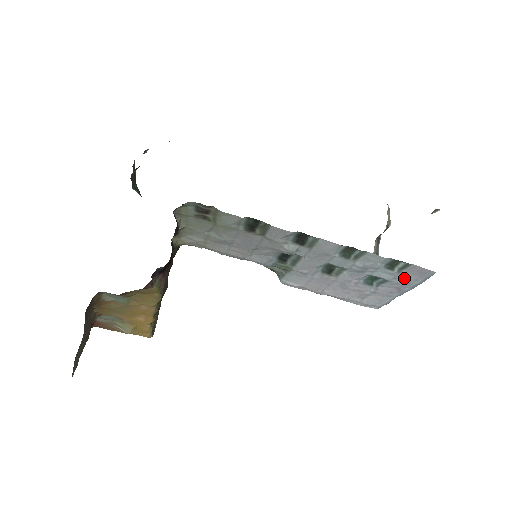
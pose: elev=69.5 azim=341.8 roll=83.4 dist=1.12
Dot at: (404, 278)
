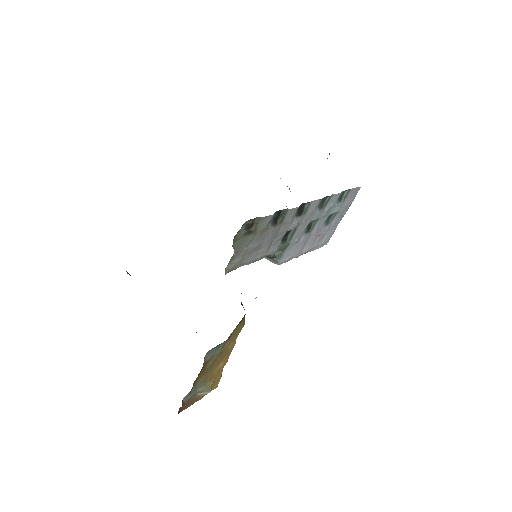
Dot at: (345, 204)
